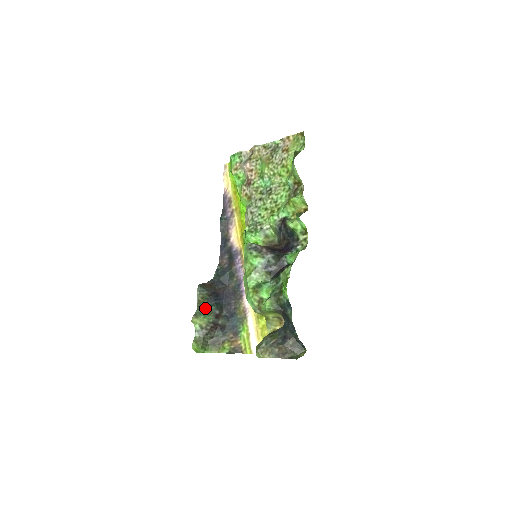
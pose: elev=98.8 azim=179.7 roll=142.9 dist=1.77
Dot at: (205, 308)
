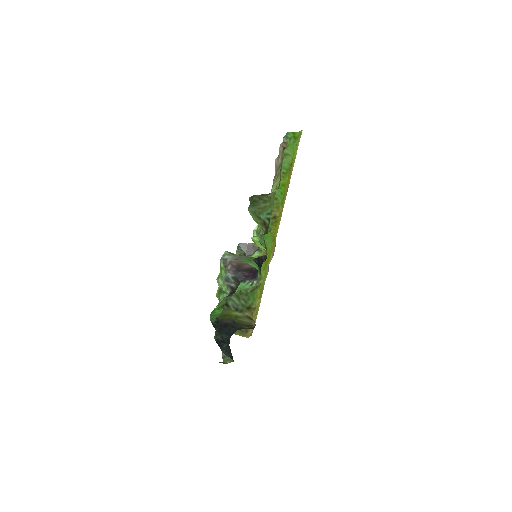
Dot at: occluded
